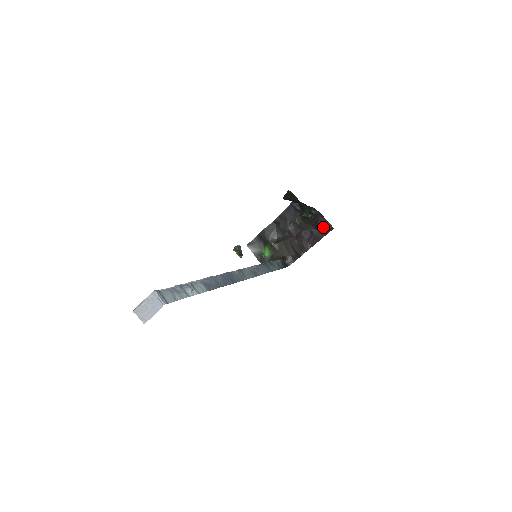
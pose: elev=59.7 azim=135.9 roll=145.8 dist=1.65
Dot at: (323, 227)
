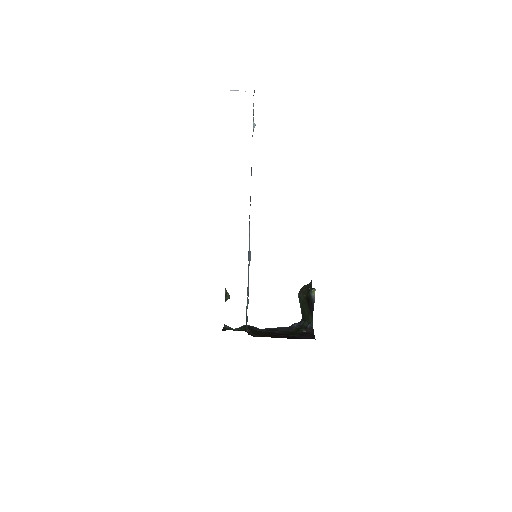
Dot at: (306, 337)
